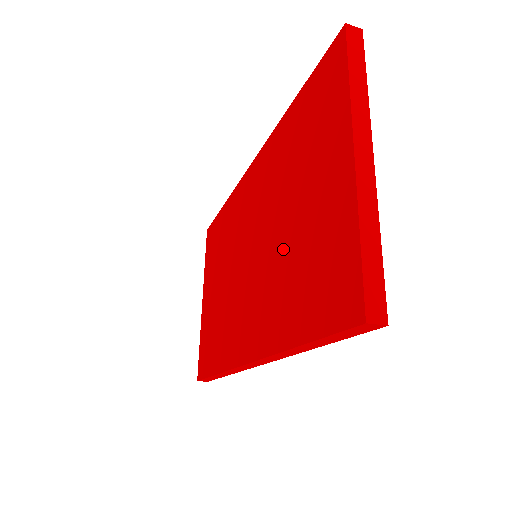
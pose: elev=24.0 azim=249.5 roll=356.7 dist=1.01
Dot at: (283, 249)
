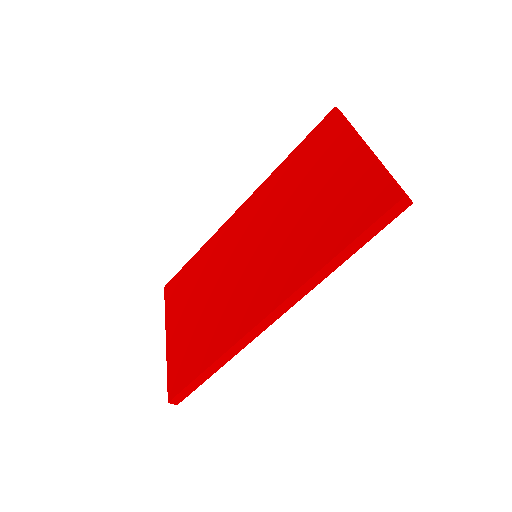
Dot at: (302, 221)
